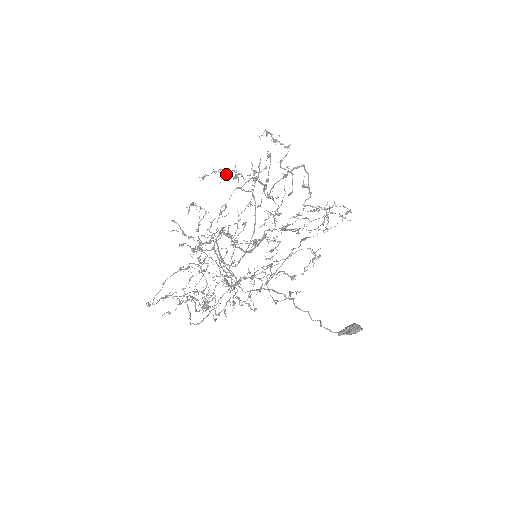
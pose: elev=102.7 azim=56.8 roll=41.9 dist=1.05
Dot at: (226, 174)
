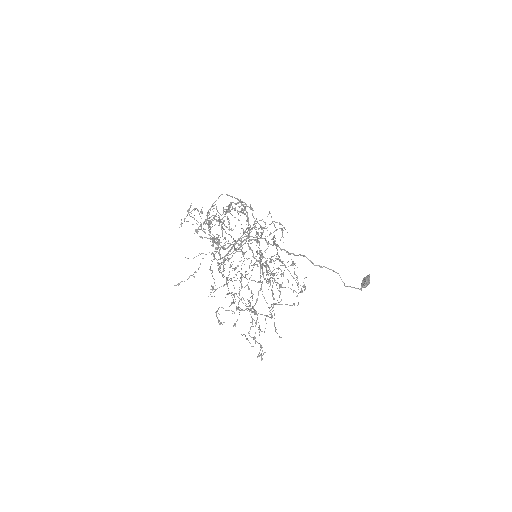
Dot at: occluded
